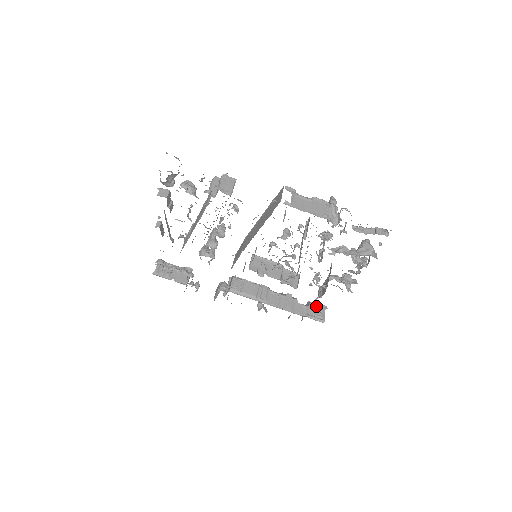
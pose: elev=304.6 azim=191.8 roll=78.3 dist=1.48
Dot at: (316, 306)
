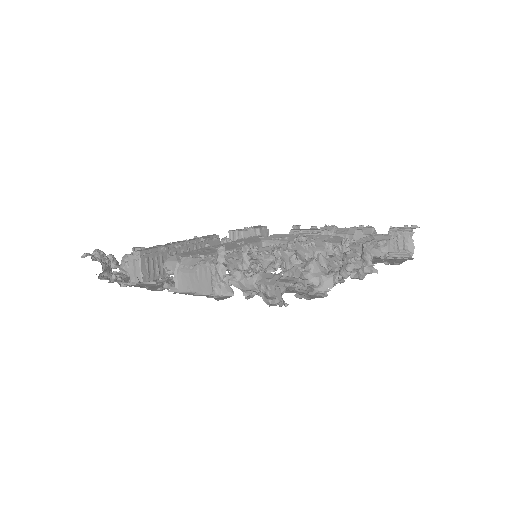
Dot at: (397, 236)
